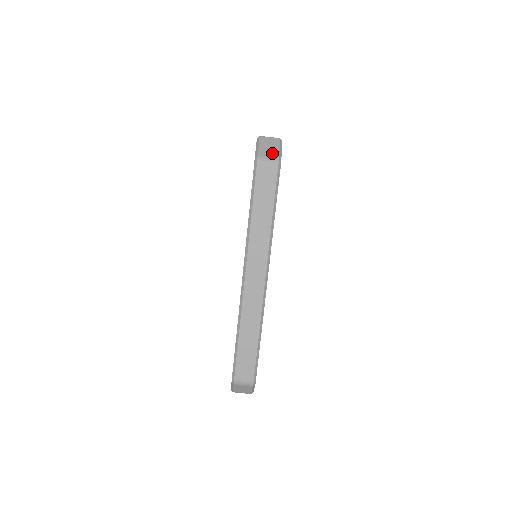
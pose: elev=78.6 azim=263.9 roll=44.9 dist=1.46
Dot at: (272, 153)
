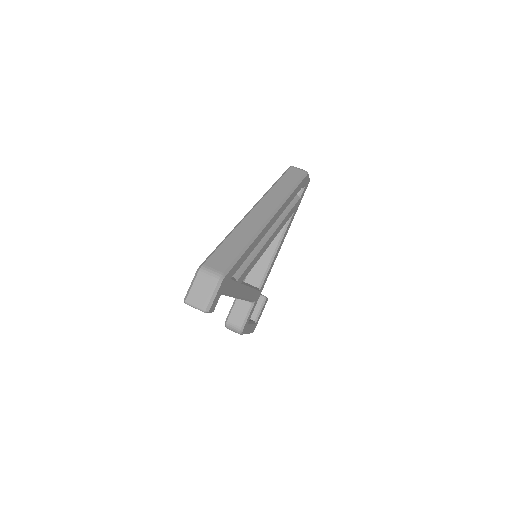
Dot at: occluded
